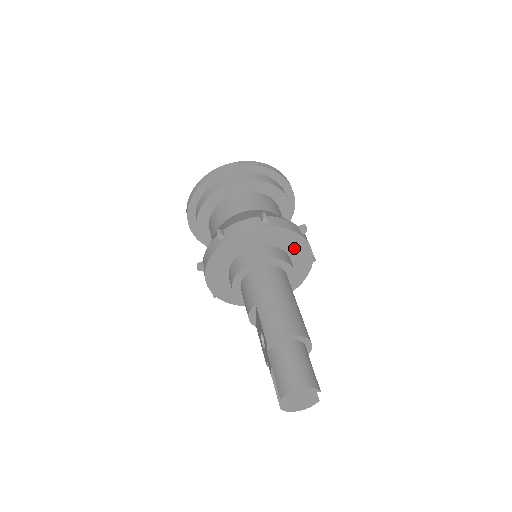
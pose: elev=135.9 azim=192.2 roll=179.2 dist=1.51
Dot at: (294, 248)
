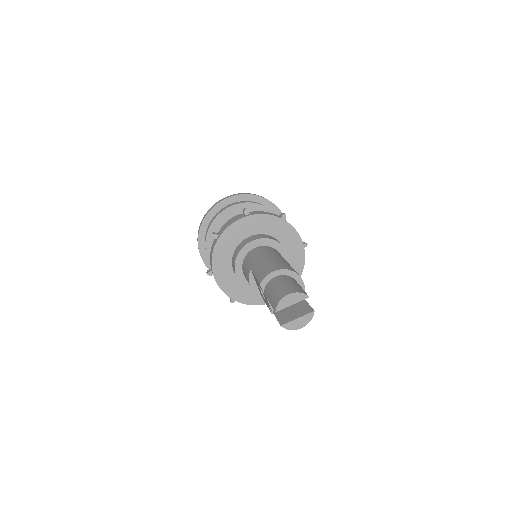
Dot at: (280, 232)
